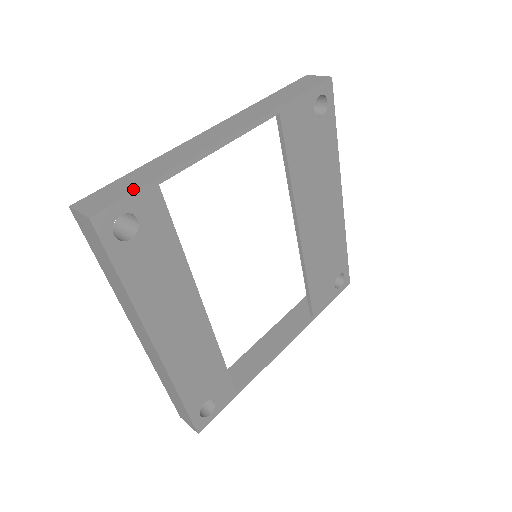
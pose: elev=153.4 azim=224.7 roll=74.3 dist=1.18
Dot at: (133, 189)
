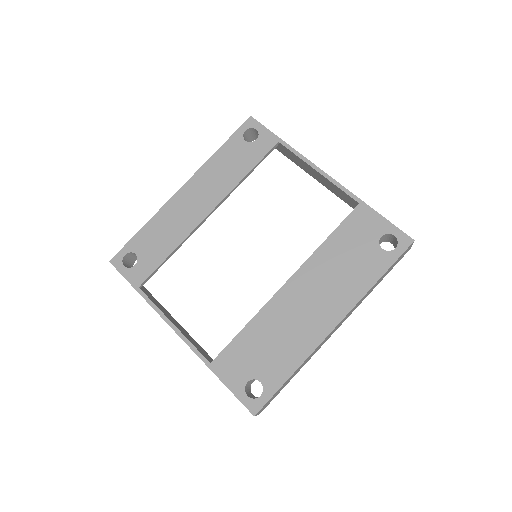
Dot at: (272, 133)
